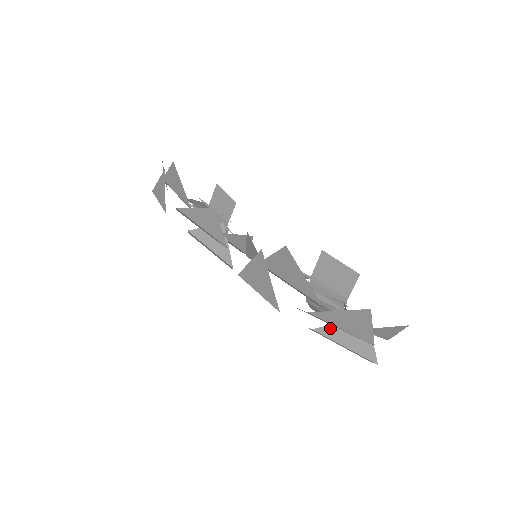
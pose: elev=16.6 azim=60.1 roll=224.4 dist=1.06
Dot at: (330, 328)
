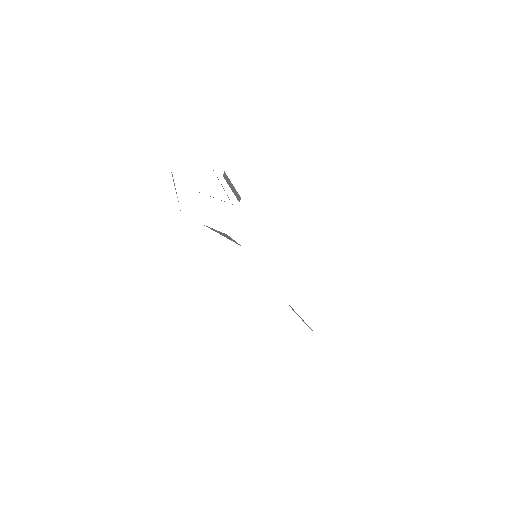
Dot at: occluded
